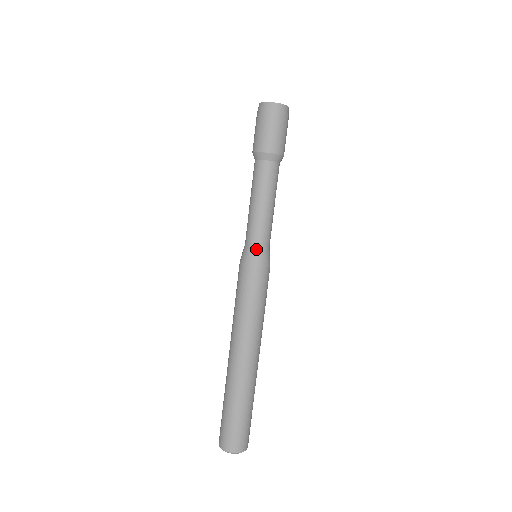
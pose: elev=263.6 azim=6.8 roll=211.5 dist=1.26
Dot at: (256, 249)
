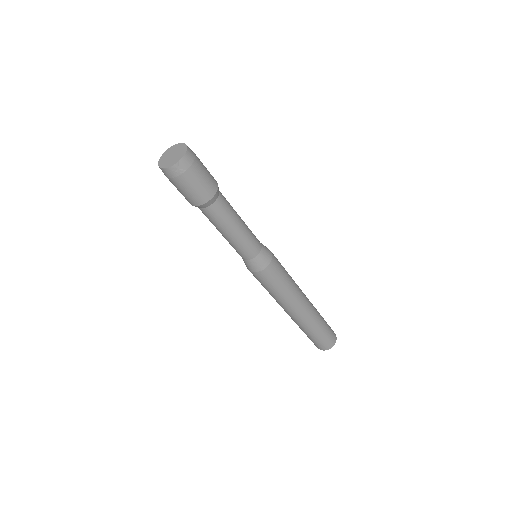
Dot at: (243, 259)
